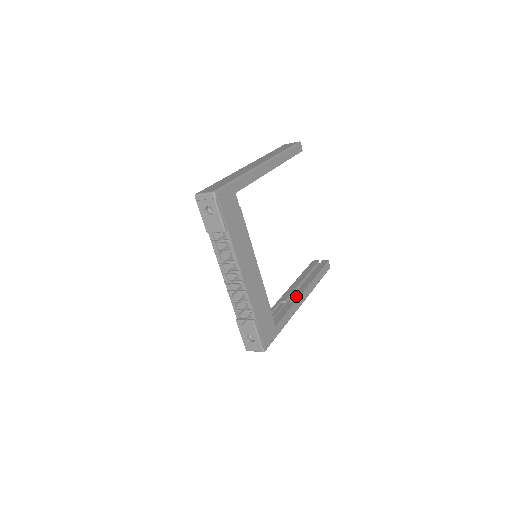
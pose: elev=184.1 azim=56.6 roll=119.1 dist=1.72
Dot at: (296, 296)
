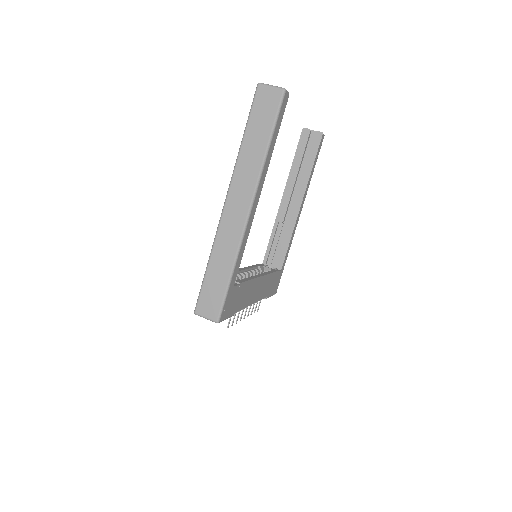
Dot at: (293, 217)
